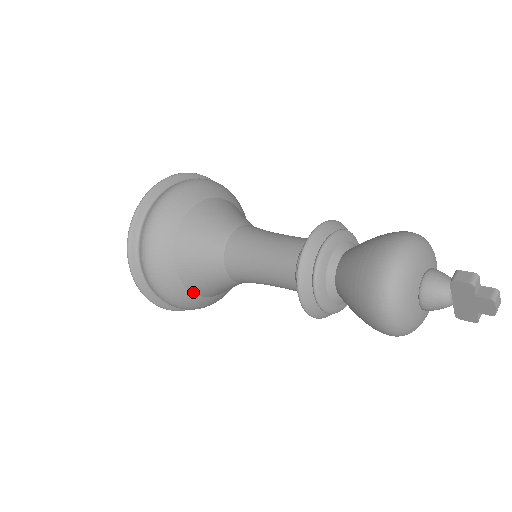
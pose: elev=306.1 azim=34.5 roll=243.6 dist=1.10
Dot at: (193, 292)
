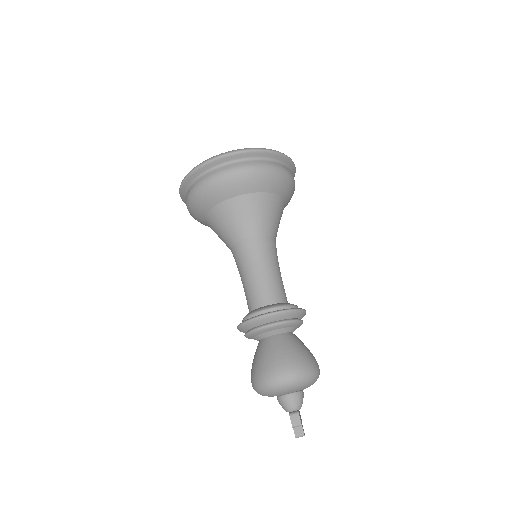
Dot at: occluded
